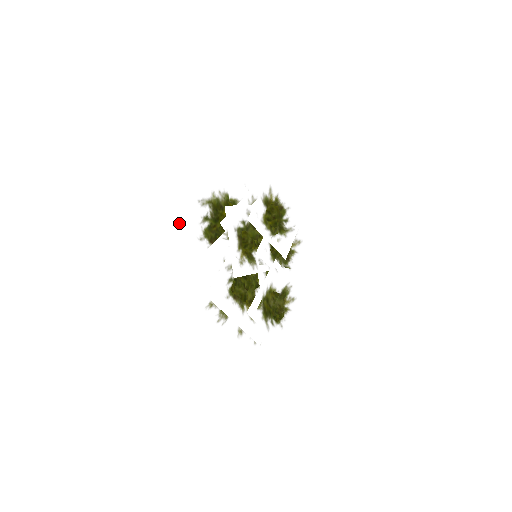
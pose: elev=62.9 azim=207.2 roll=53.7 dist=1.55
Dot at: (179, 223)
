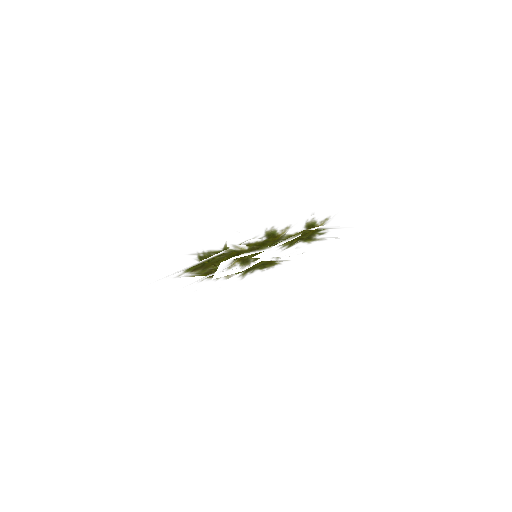
Dot at: occluded
